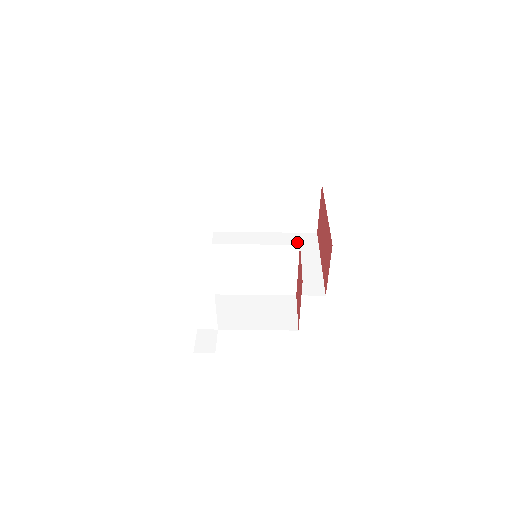
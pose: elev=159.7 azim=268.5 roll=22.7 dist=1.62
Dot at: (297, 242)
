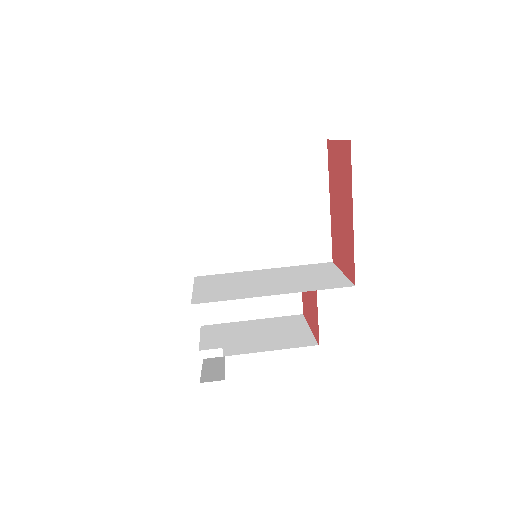
Dot at: (299, 165)
